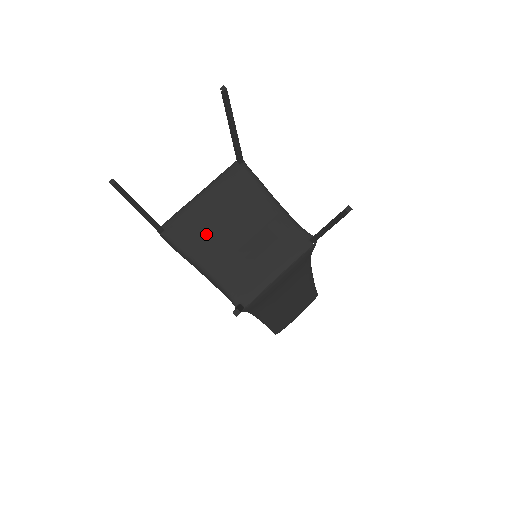
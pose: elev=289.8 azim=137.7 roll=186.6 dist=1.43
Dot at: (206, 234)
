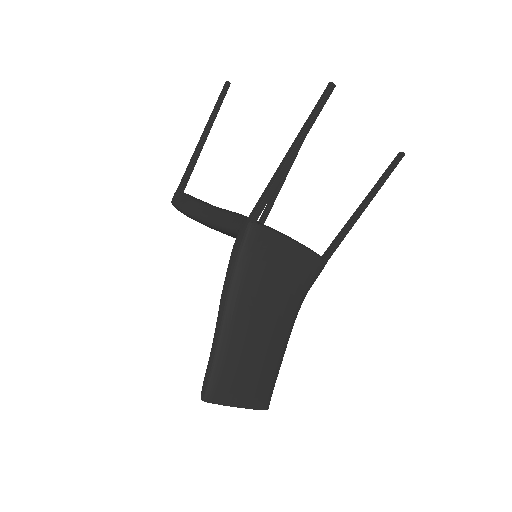
Dot at: occluded
